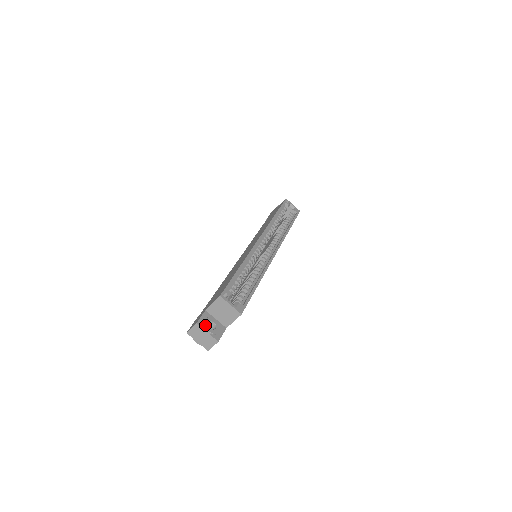
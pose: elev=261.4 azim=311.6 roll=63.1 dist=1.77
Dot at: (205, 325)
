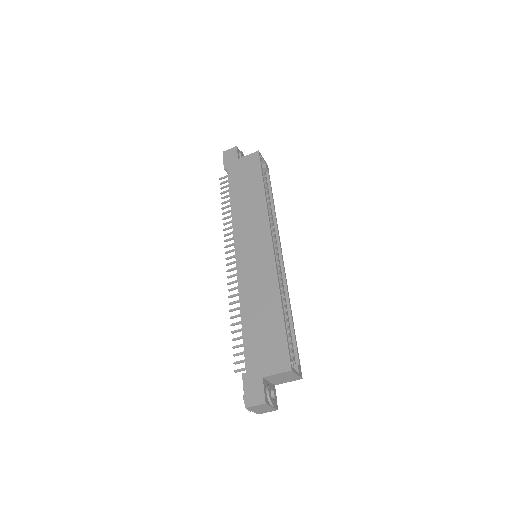
Dot at: (271, 401)
